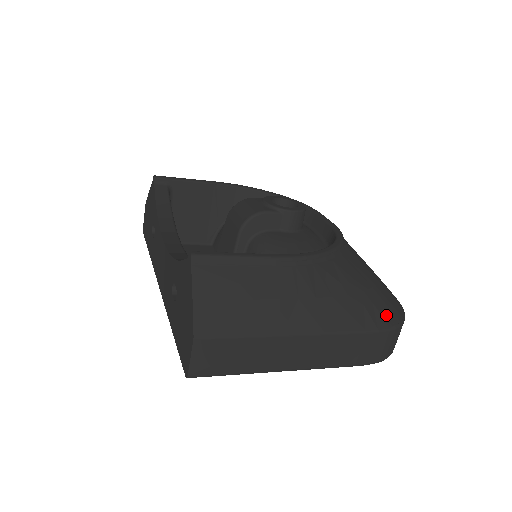
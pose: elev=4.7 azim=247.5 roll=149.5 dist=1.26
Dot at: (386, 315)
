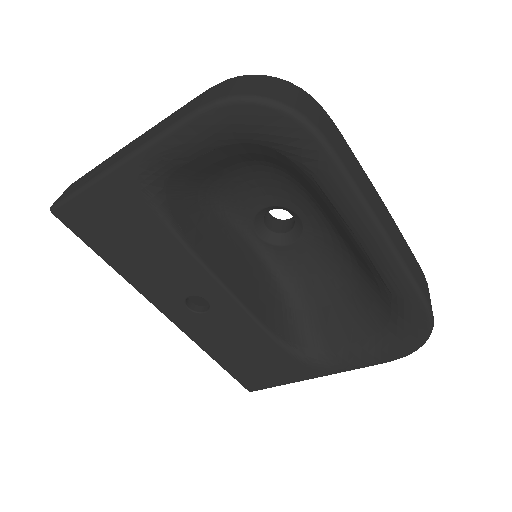
Dot at: occluded
